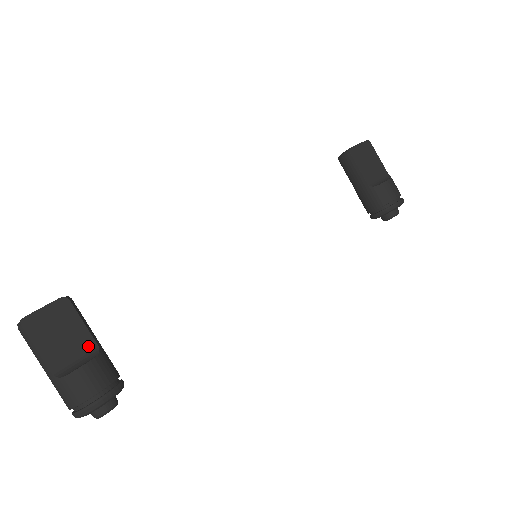
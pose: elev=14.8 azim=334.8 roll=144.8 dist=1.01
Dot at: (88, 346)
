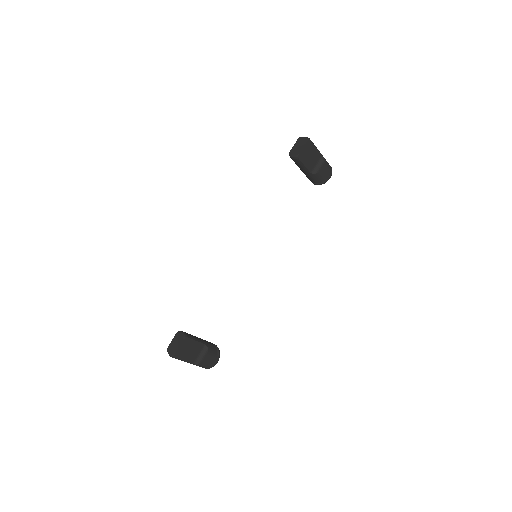
Dot at: (202, 347)
